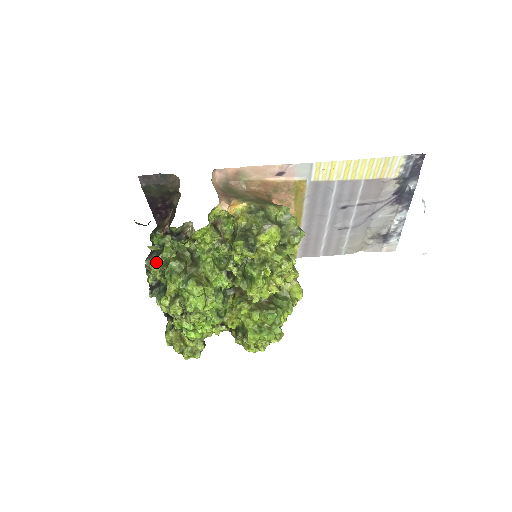
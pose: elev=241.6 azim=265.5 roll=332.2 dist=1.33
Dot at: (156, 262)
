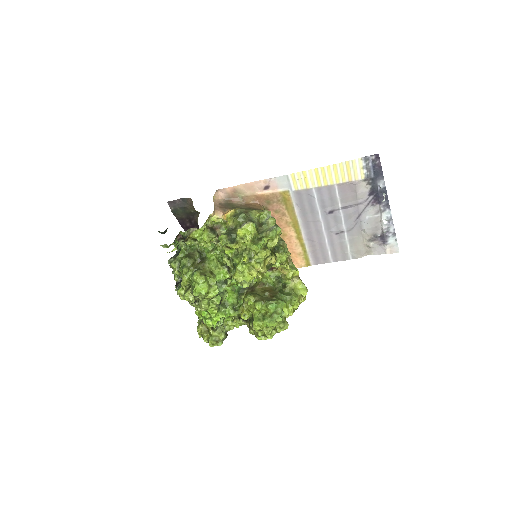
Dot at: (175, 261)
